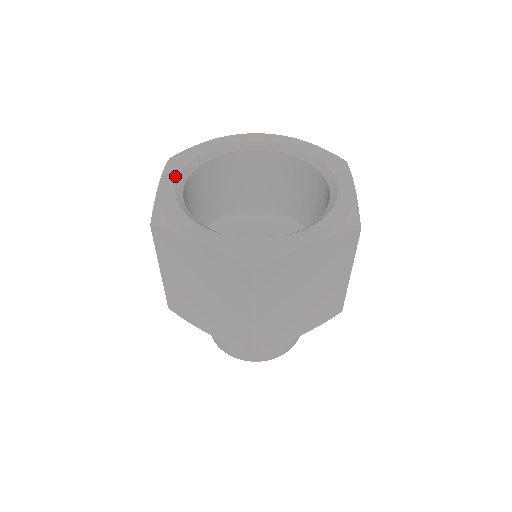
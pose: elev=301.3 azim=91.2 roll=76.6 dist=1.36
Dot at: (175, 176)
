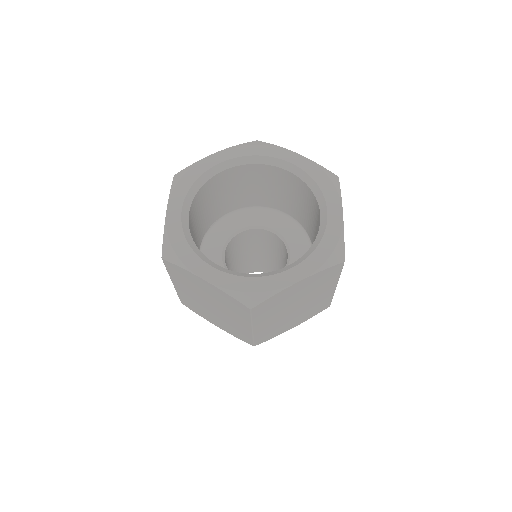
Dot at: (180, 203)
